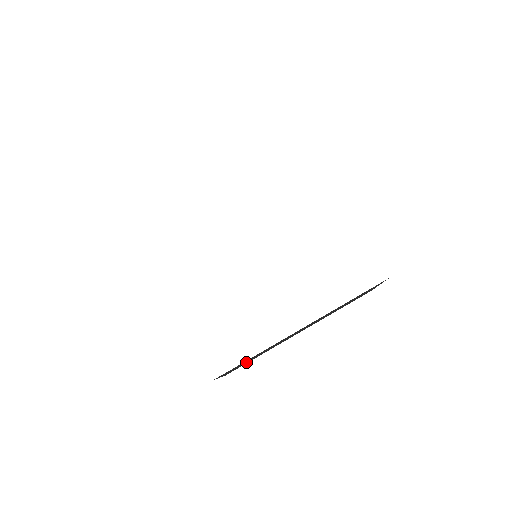
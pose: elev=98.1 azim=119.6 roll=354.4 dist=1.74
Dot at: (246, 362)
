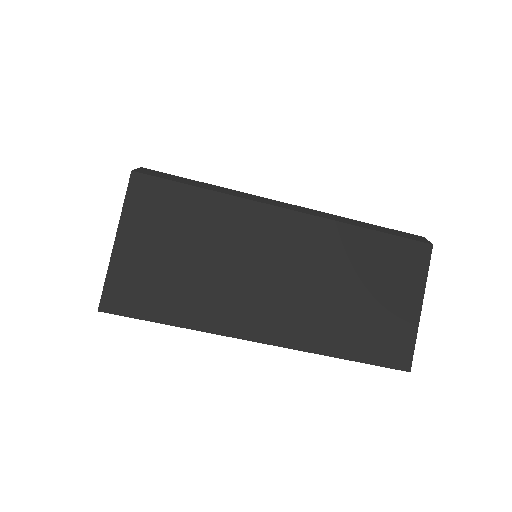
Dot at: occluded
